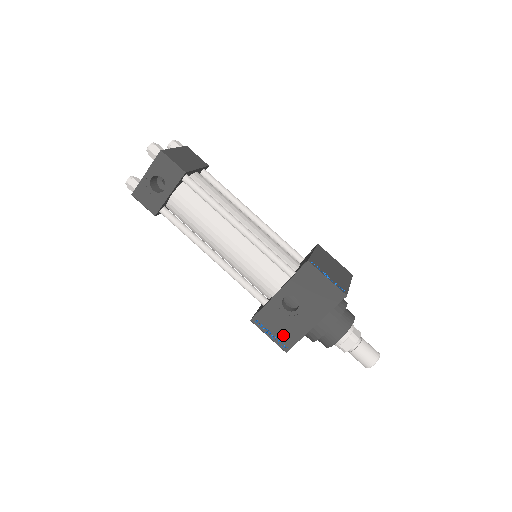
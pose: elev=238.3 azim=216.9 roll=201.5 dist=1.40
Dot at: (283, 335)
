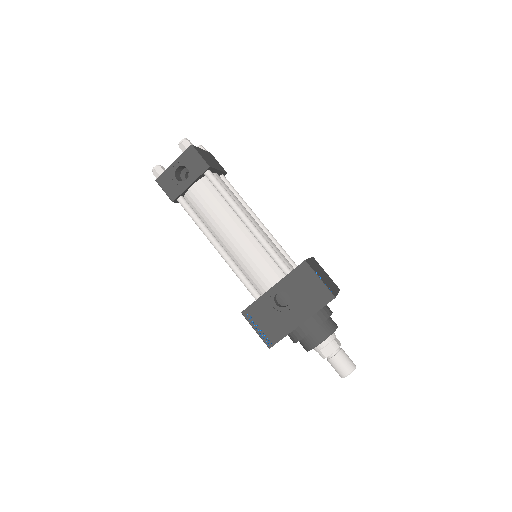
Dot at: (270, 330)
